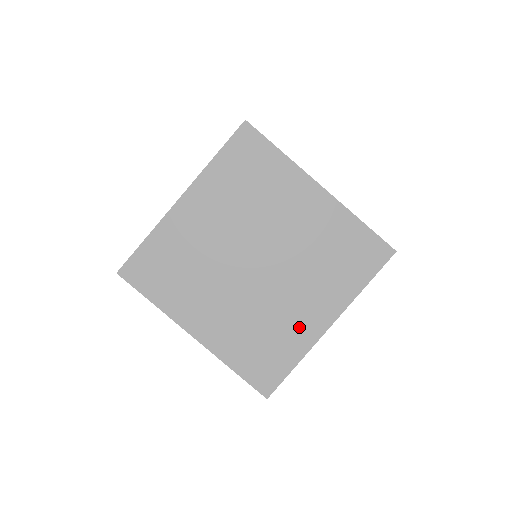
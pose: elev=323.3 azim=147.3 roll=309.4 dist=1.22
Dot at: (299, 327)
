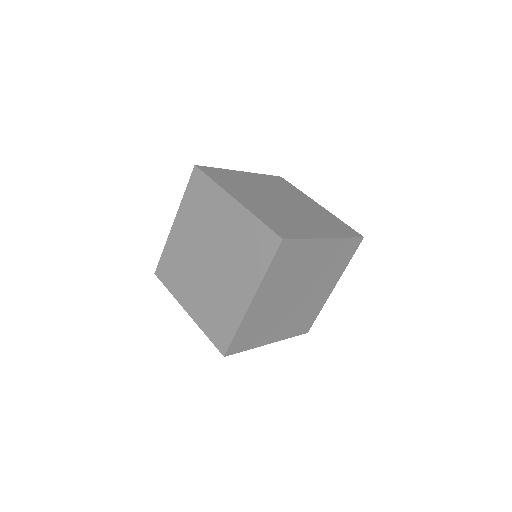
Dot at: (307, 229)
